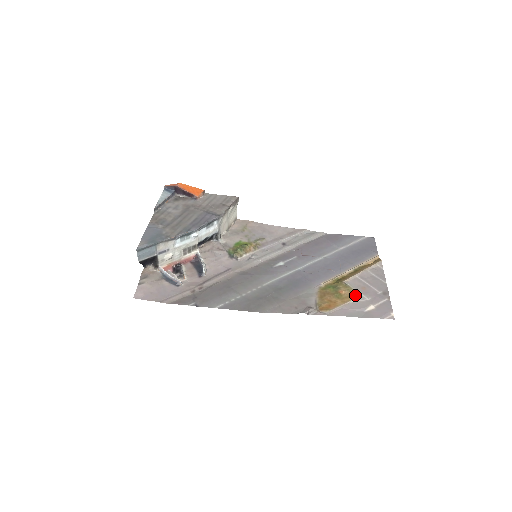
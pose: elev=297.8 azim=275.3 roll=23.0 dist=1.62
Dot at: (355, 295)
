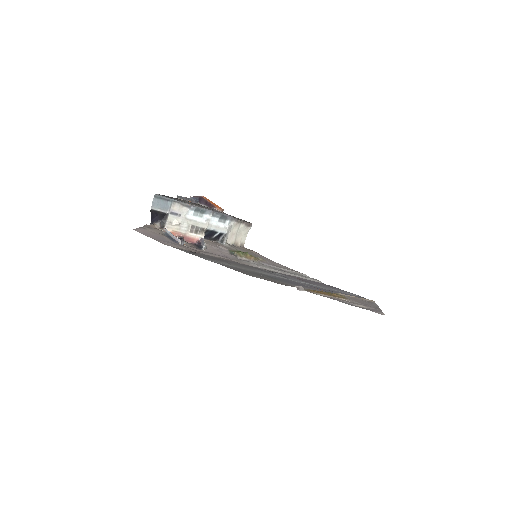
Dot at: (347, 298)
